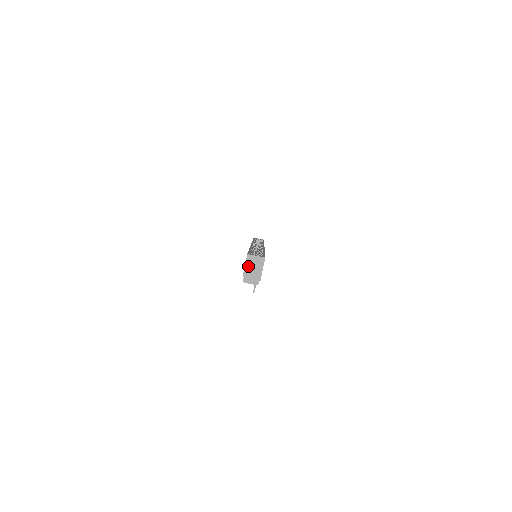
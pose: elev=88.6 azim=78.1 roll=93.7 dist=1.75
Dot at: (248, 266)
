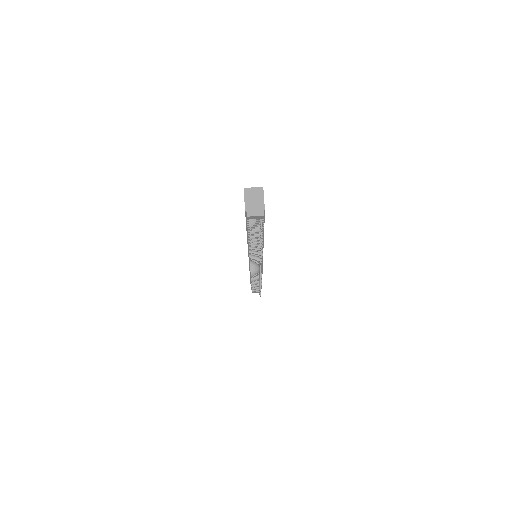
Dot at: (248, 199)
